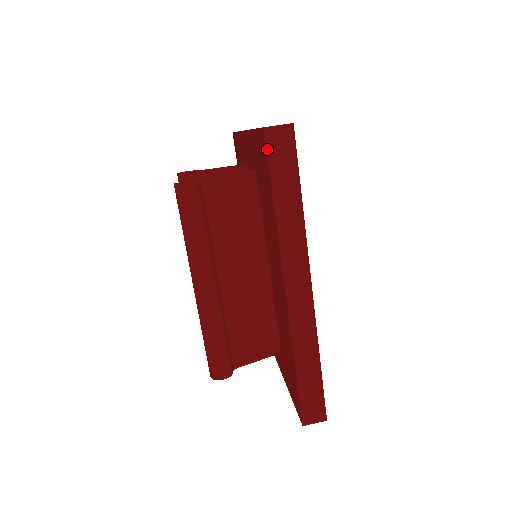
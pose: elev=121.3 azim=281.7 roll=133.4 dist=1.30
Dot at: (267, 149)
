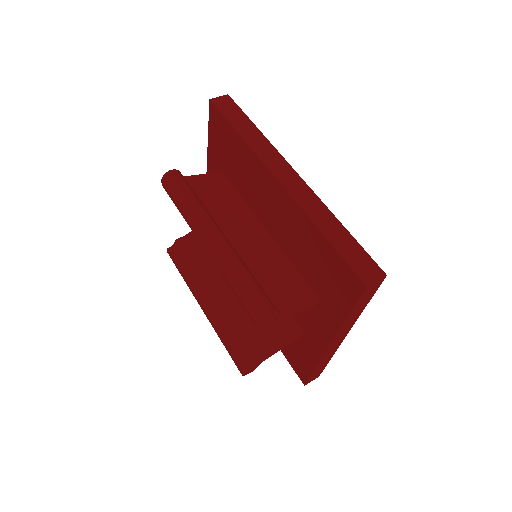
Dot at: (217, 108)
